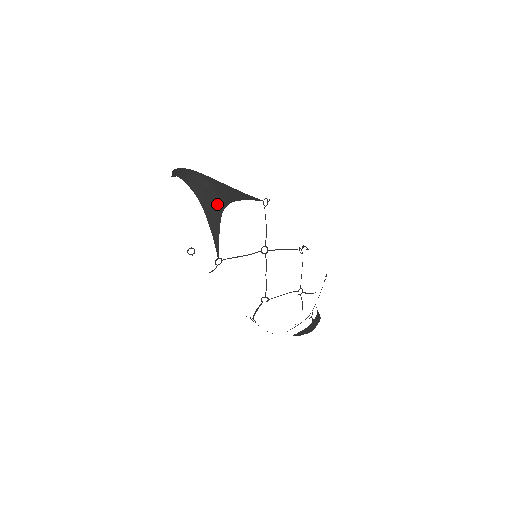
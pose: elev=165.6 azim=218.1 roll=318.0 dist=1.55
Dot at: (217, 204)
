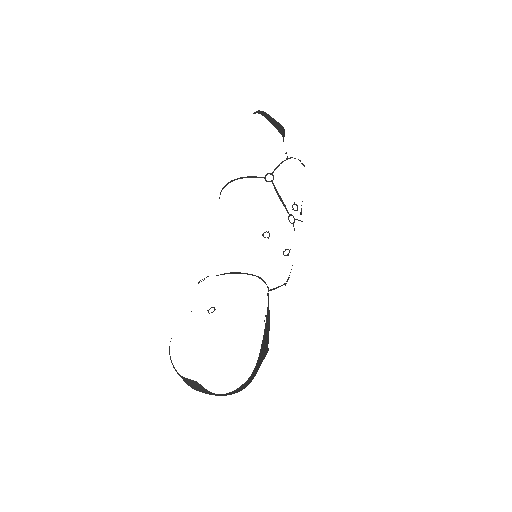
Dot at: occluded
